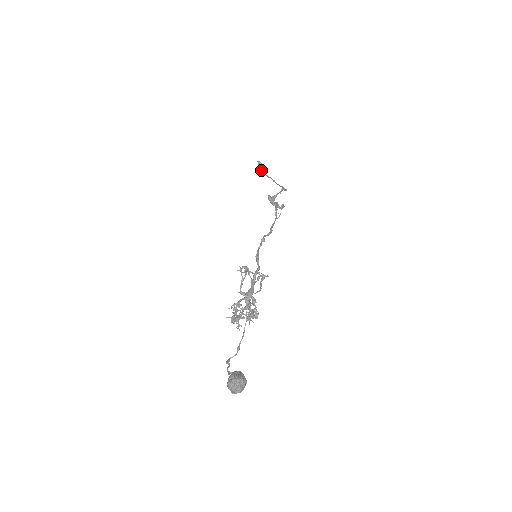
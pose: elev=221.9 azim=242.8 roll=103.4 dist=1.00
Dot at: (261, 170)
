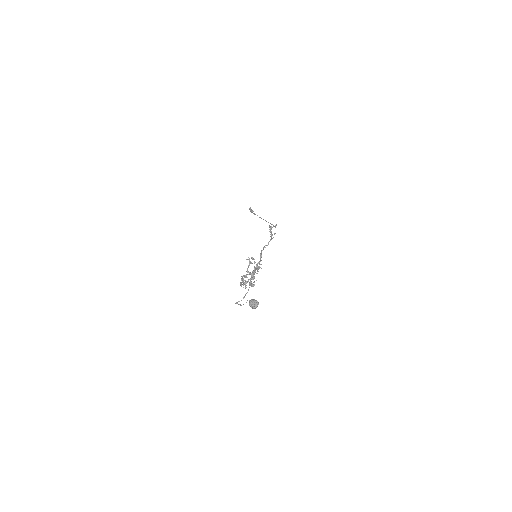
Dot at: (253, 213)
